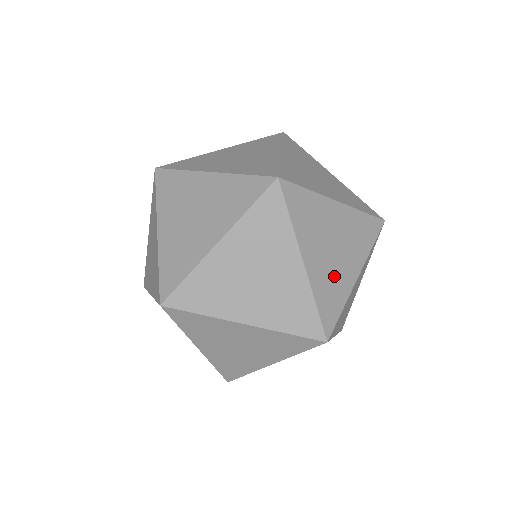
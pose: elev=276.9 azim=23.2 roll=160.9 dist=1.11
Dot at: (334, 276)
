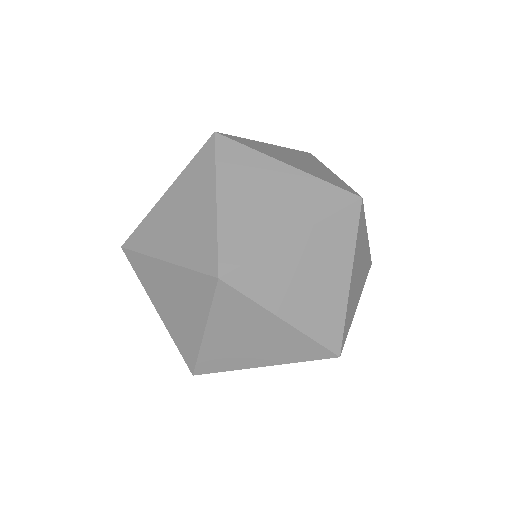
Dot at: (354, 299)
